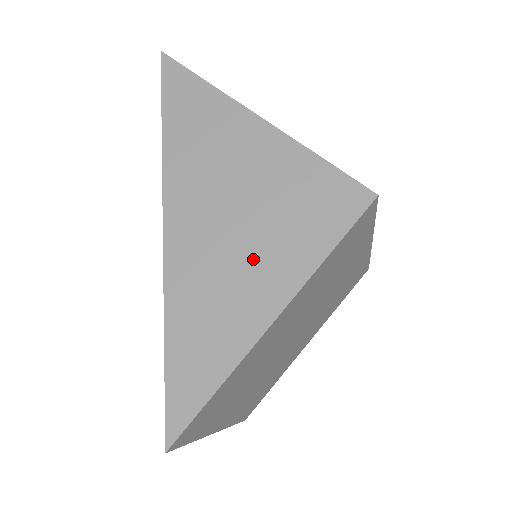
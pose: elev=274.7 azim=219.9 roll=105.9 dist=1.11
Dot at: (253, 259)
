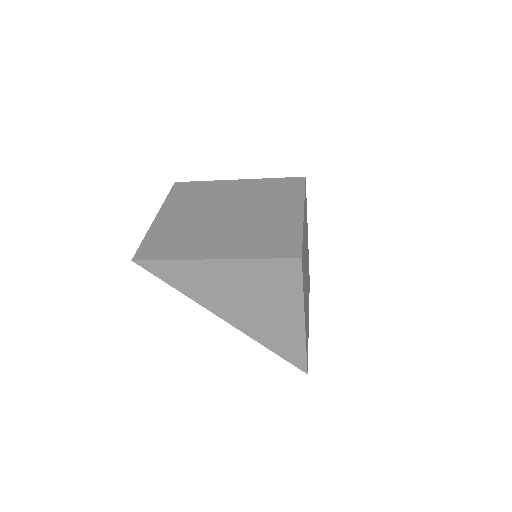
Dot at: (275, 310)
